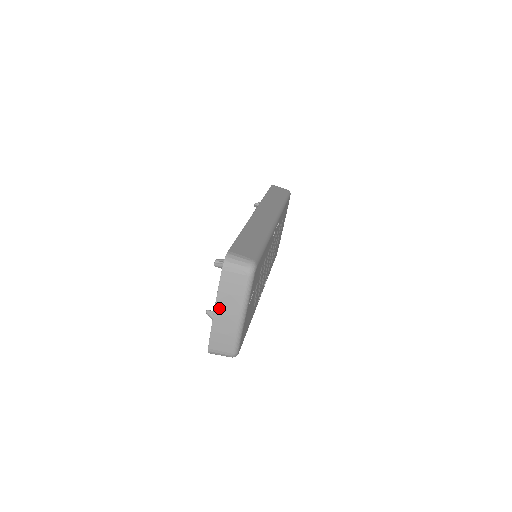
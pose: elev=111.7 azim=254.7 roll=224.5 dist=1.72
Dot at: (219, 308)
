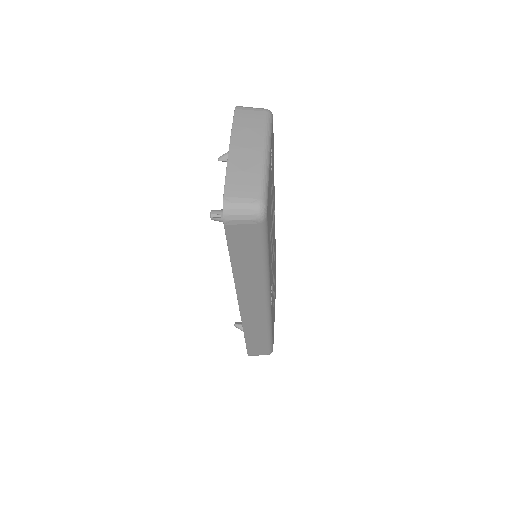
Dot at: (235, 142)
